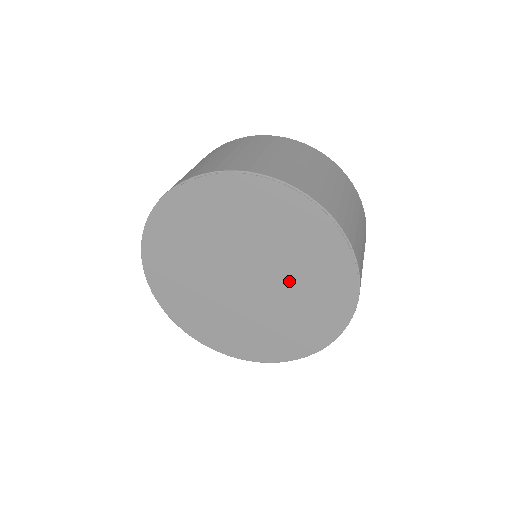
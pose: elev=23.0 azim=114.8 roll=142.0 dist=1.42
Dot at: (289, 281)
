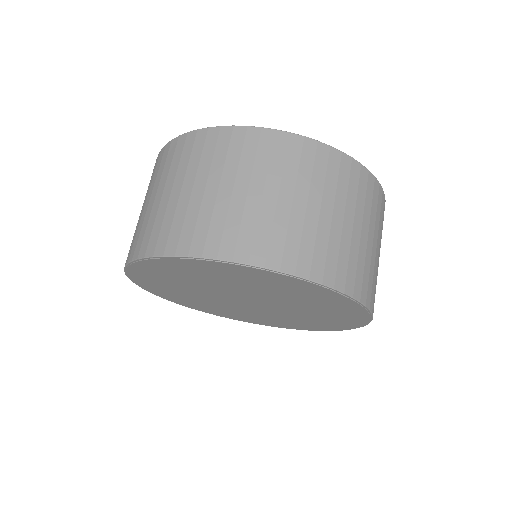
Dot at: (295, 311)
